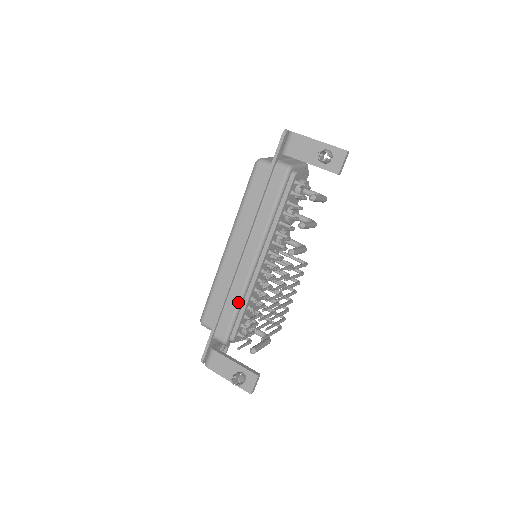
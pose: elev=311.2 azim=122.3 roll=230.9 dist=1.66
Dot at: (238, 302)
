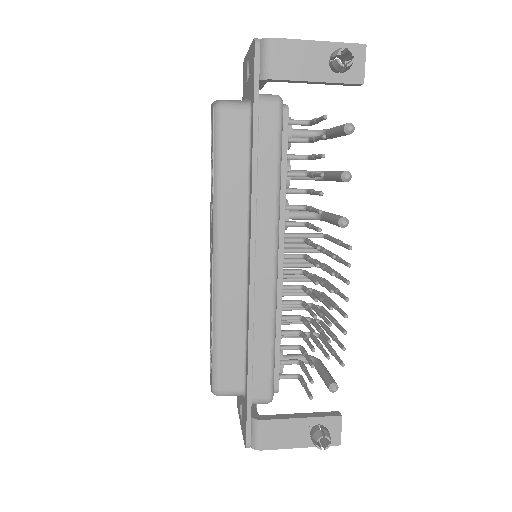
Dot at: (272, 333)
